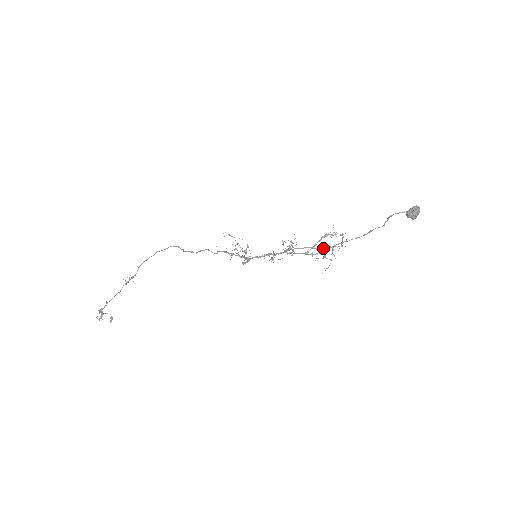
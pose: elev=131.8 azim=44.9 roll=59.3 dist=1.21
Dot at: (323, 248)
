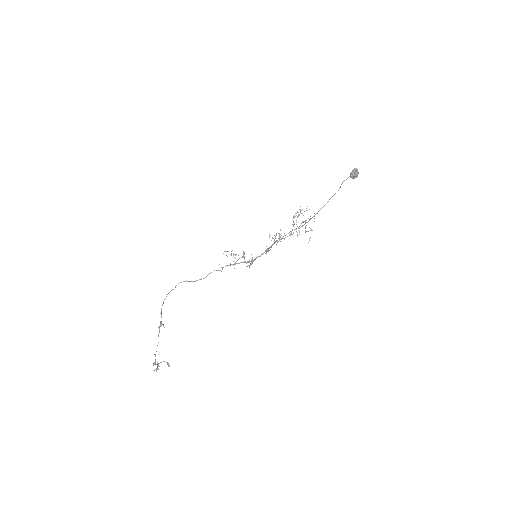
Dot at: (302, 226)
